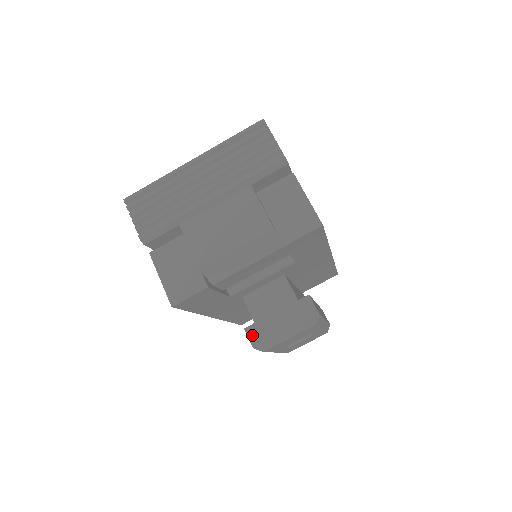
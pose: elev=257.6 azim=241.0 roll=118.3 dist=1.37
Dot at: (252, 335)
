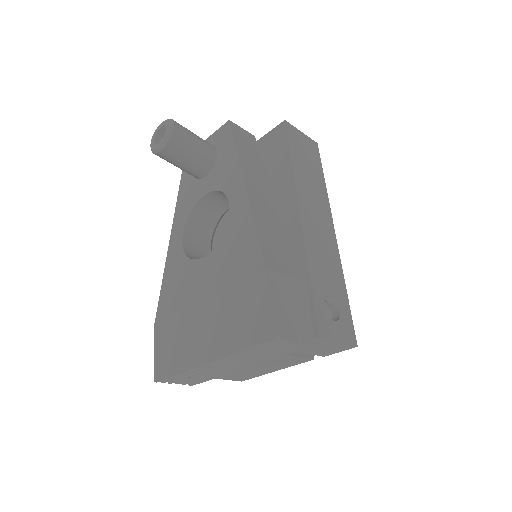
Dot at: occluded
